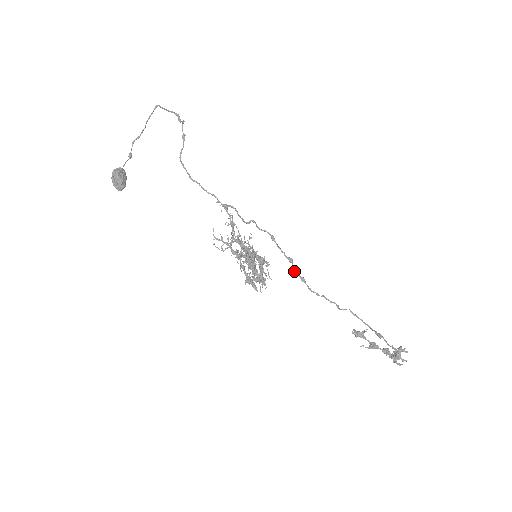
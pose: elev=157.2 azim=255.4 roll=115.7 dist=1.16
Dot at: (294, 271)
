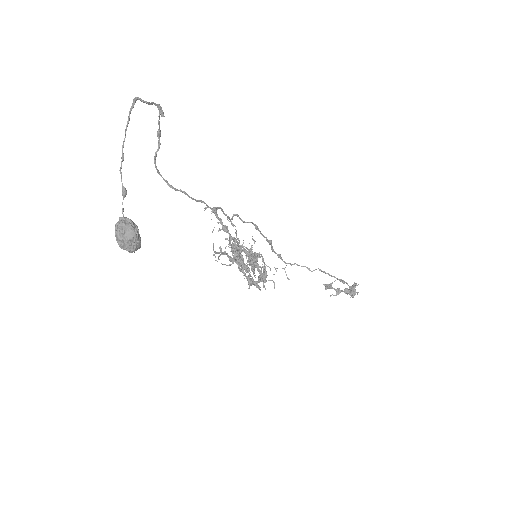
Dot at: (273, 251)
